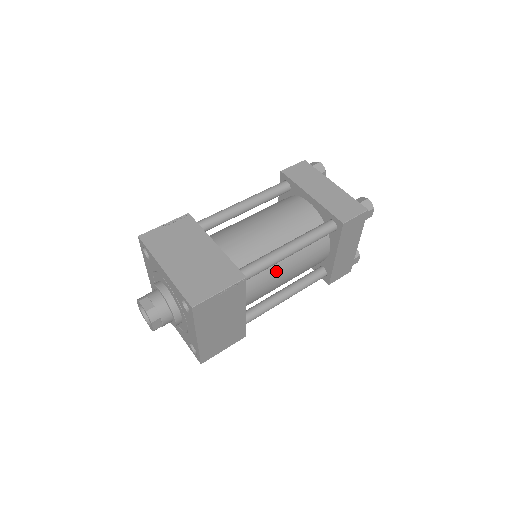
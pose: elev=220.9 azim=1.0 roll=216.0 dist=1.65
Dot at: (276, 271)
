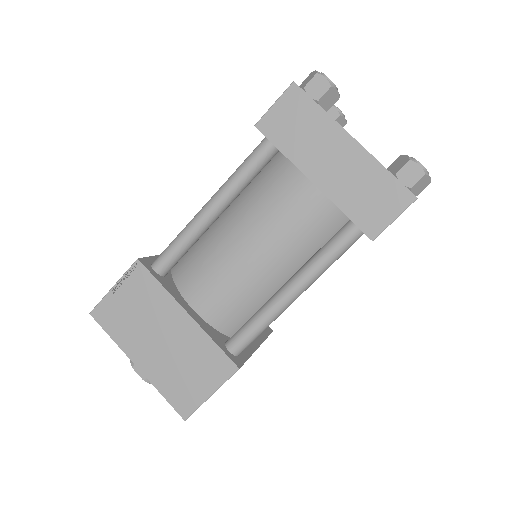
Dot at: (223, 248)
